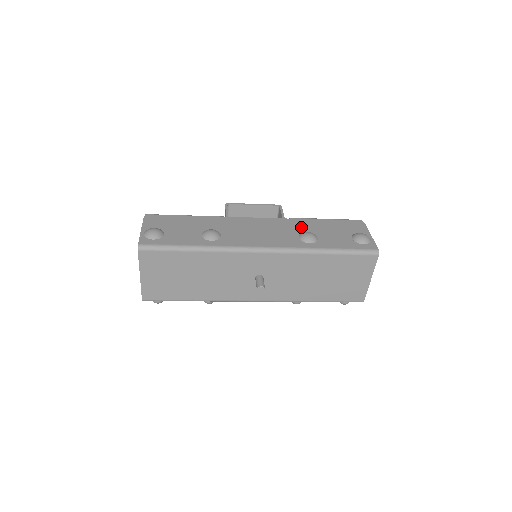
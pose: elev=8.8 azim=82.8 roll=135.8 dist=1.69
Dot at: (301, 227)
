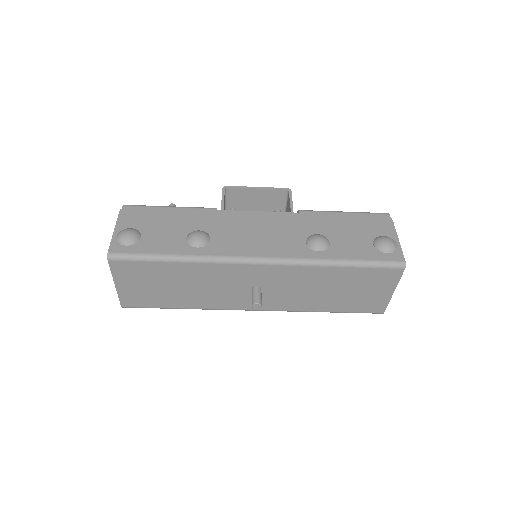
Dot at: (311, 226)
